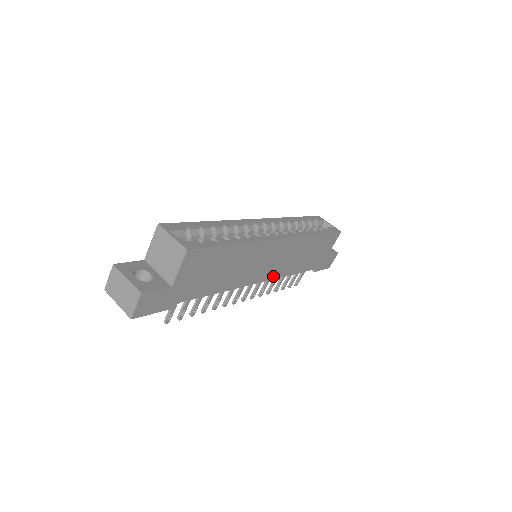
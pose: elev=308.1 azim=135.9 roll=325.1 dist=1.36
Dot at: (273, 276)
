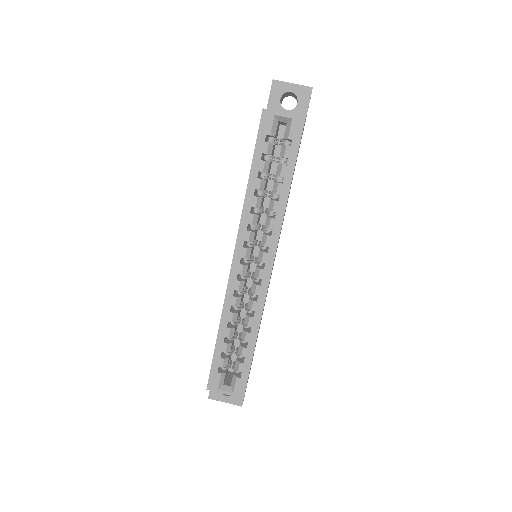
Dot at: occluded
